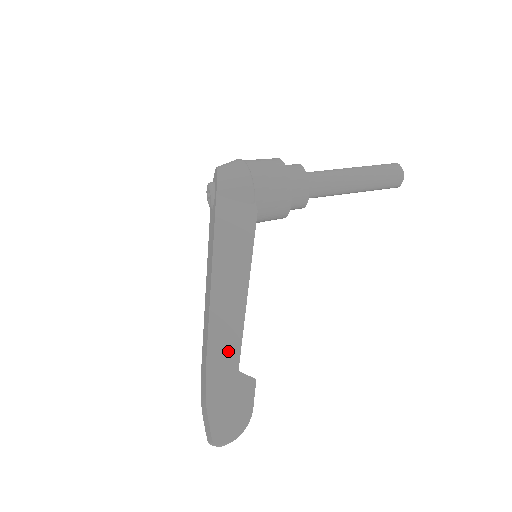
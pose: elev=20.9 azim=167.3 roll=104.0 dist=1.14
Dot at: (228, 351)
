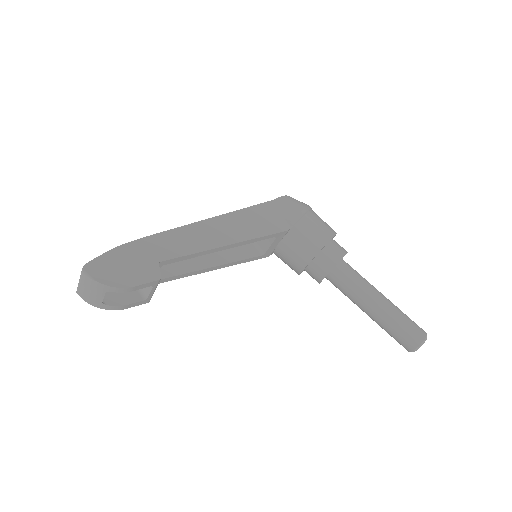
Dot at: (169, 248)
